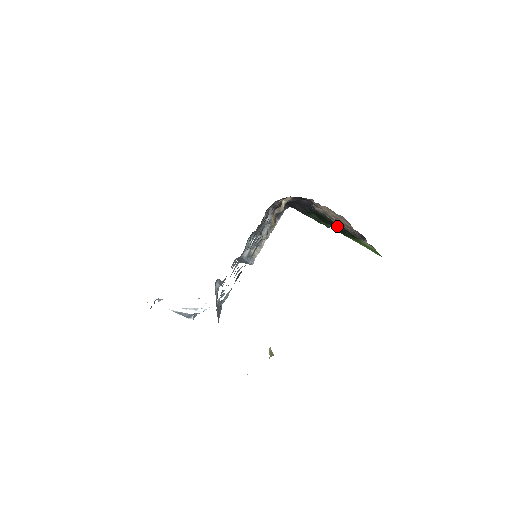
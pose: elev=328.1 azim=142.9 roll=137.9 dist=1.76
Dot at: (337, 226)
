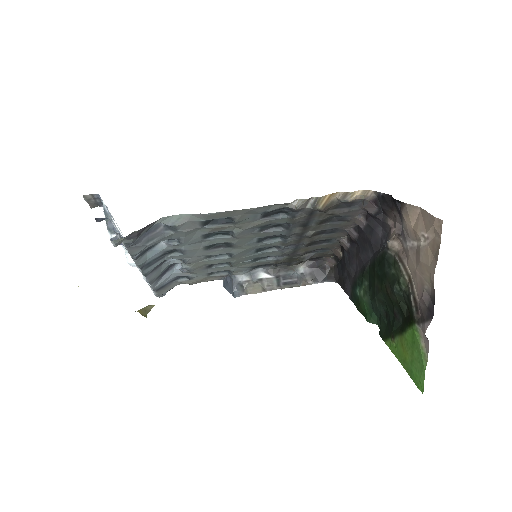
Dot at: (397, 287)
